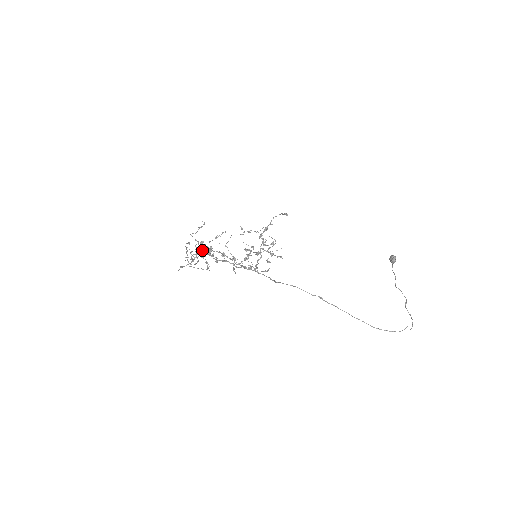
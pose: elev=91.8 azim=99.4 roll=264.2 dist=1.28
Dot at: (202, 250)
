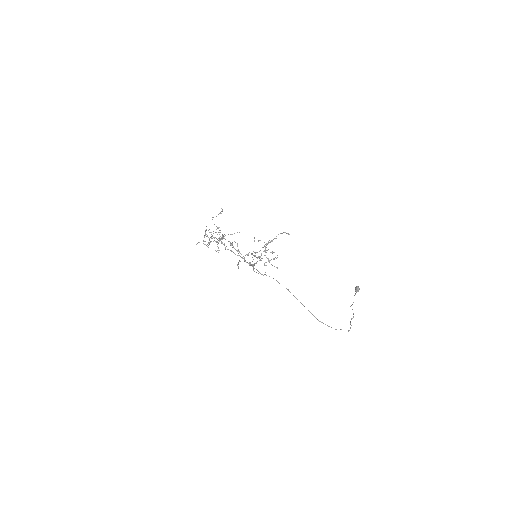
Dot at: occluded
